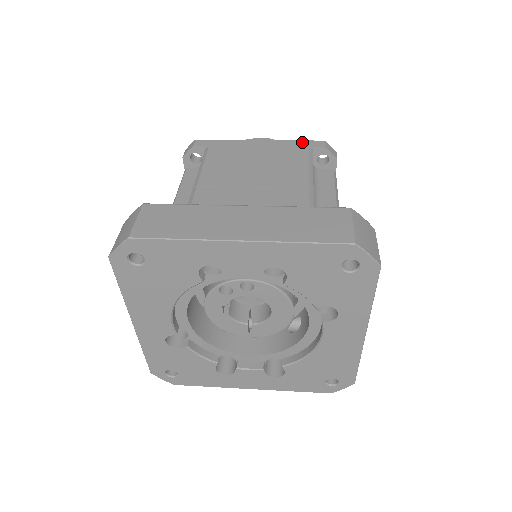
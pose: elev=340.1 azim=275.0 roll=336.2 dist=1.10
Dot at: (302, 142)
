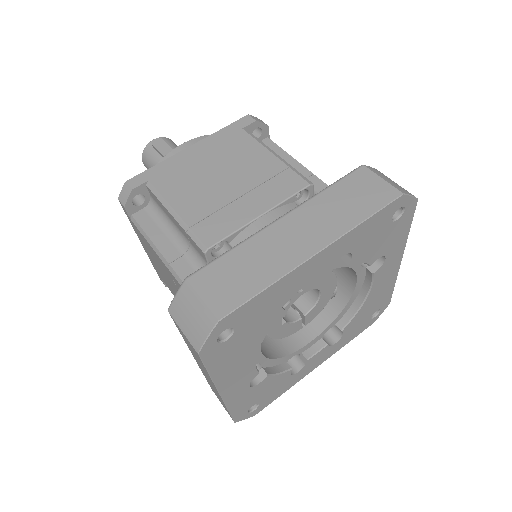
Dot at: (231, 127)
